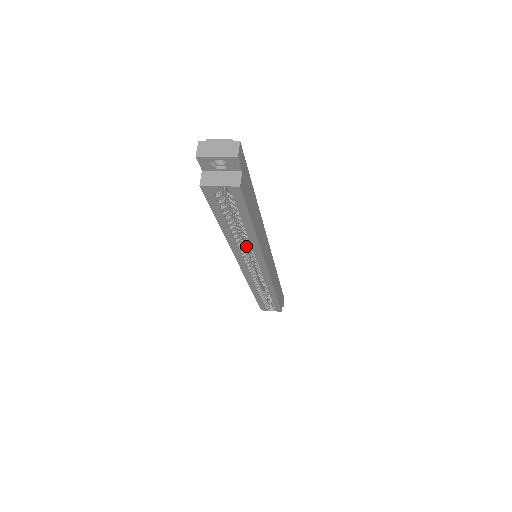
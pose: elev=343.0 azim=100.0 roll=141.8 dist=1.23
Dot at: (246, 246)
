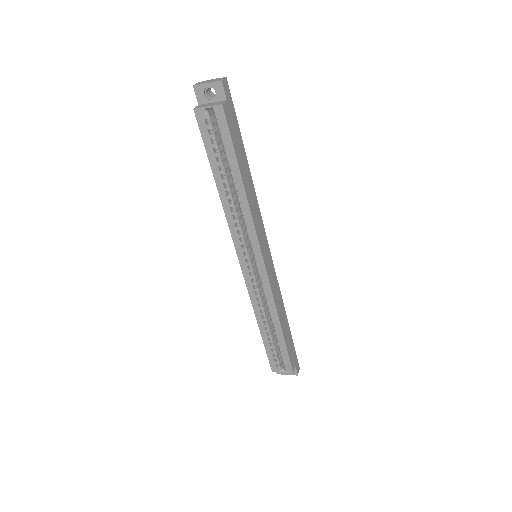
Dot at: (242, 225)
